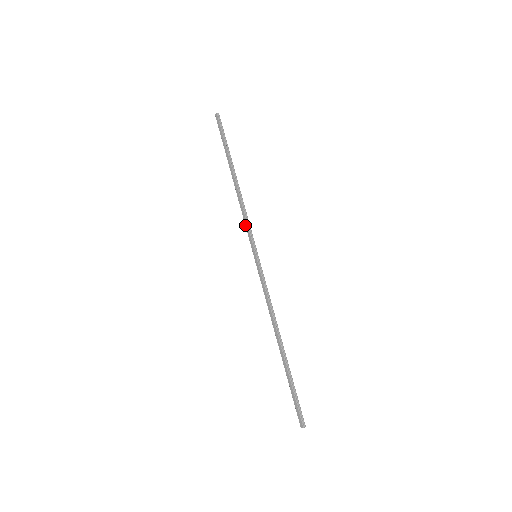
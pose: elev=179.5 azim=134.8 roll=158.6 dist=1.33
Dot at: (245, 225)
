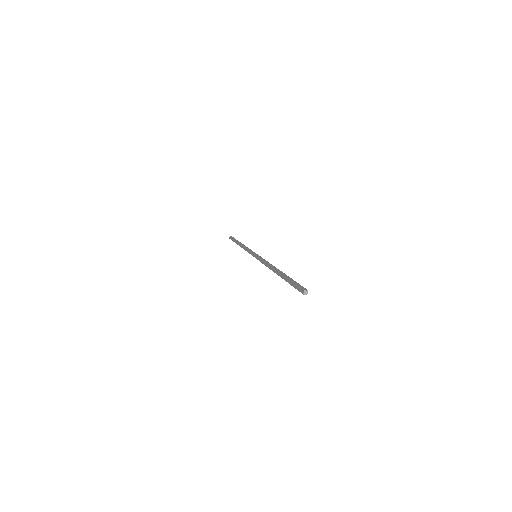
Dot at: (248, 252)
